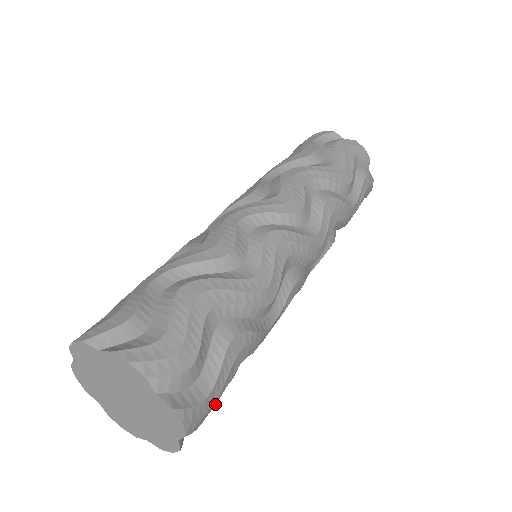
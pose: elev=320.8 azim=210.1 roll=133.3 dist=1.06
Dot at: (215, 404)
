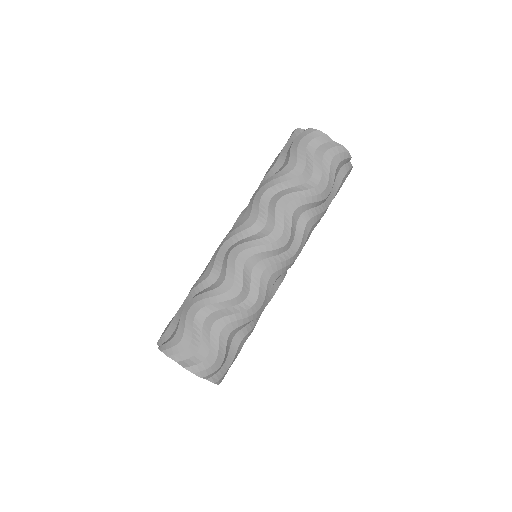
Dot at: (224, 358)
